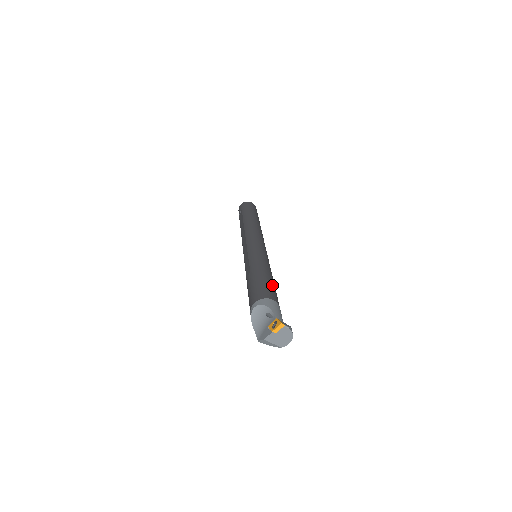
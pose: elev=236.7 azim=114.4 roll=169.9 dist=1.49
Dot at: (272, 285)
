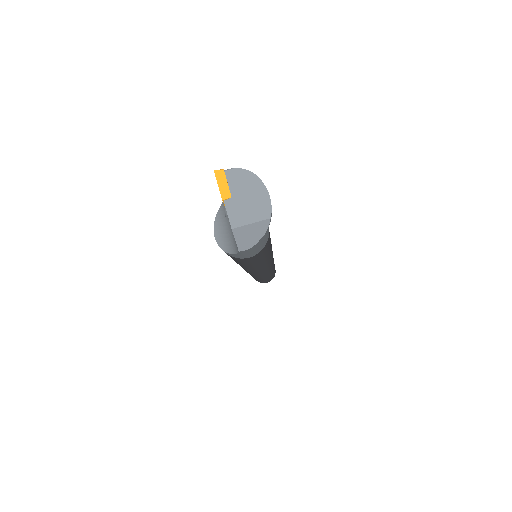
Dot at: occluded
